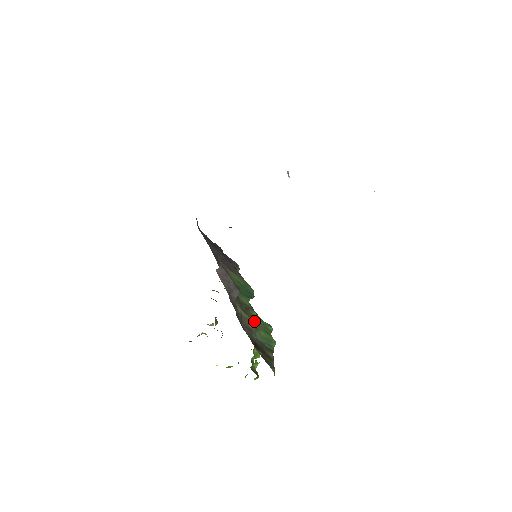
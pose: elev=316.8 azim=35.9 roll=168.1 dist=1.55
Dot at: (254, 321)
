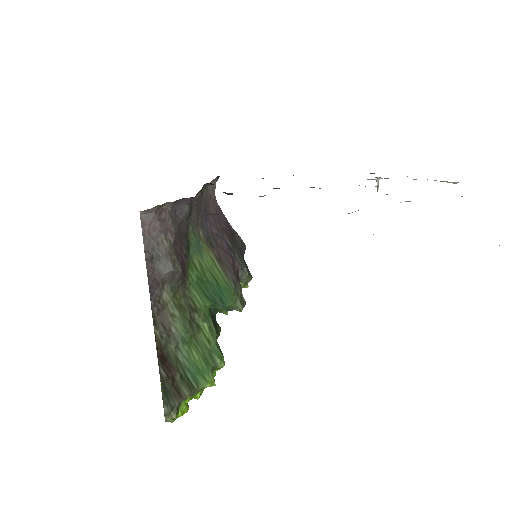
Dot at: (187, 328)
